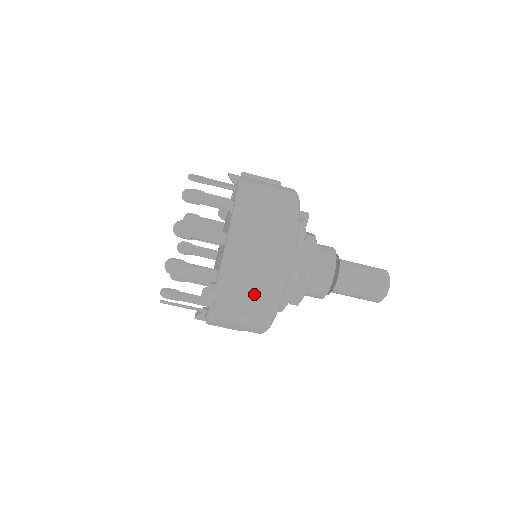
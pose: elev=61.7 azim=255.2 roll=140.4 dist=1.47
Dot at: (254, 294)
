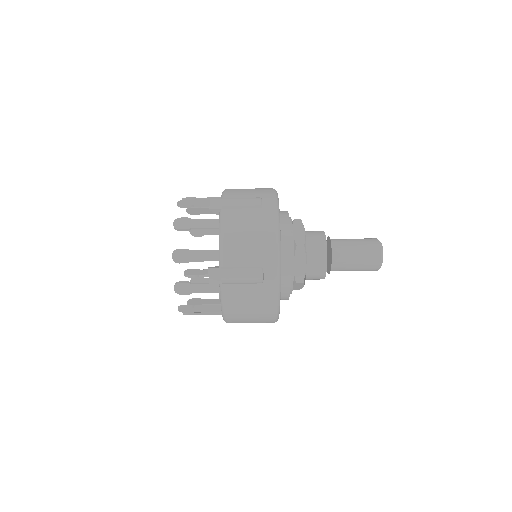
Dot at: (253, 195)
